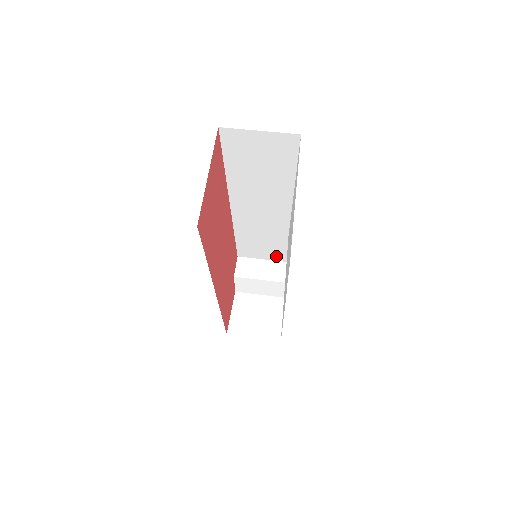
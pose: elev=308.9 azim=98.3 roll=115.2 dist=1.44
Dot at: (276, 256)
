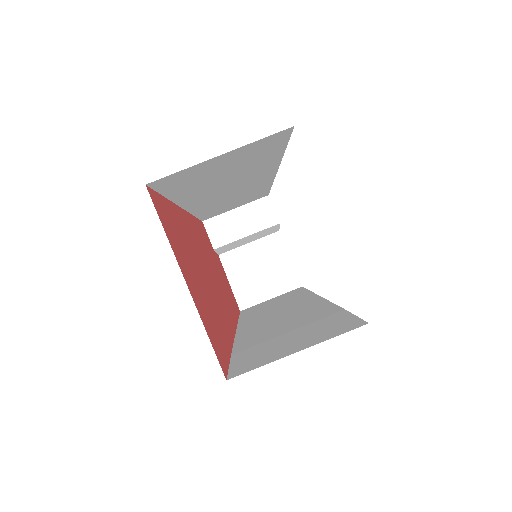
Dot at: (251, 200)
